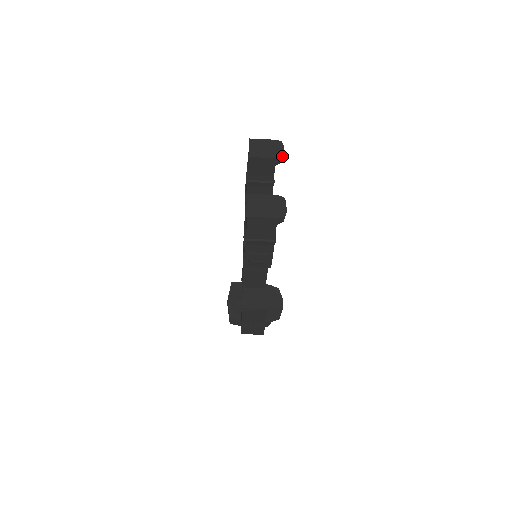
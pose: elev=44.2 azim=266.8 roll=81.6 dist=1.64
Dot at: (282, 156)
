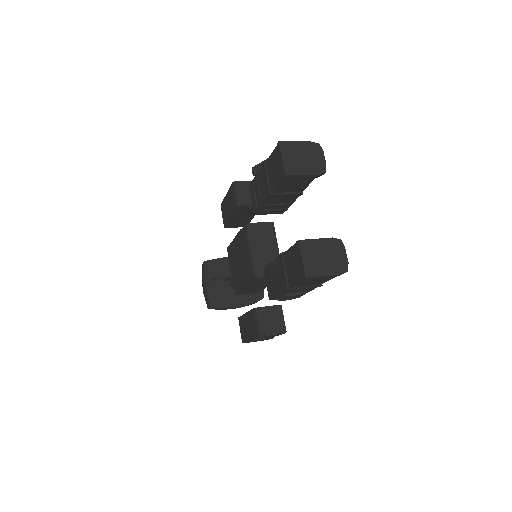
Dot at: (325, 170)
